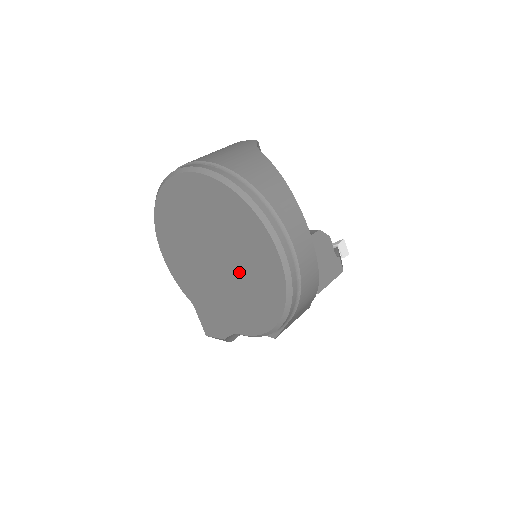
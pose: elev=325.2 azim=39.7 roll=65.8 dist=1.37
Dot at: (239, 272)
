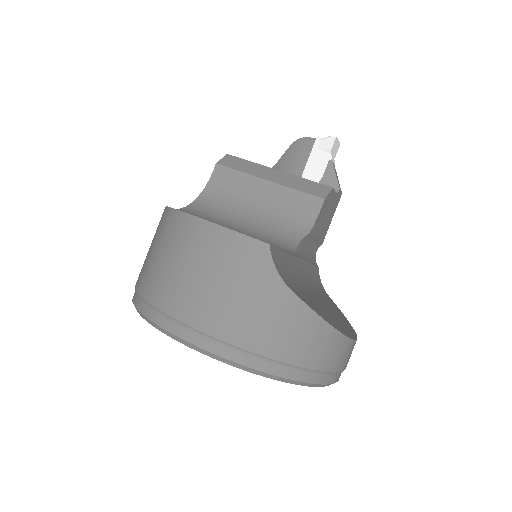
Dot at: occluded
